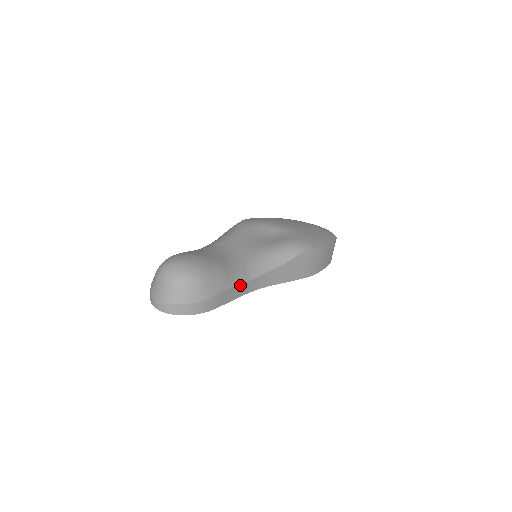
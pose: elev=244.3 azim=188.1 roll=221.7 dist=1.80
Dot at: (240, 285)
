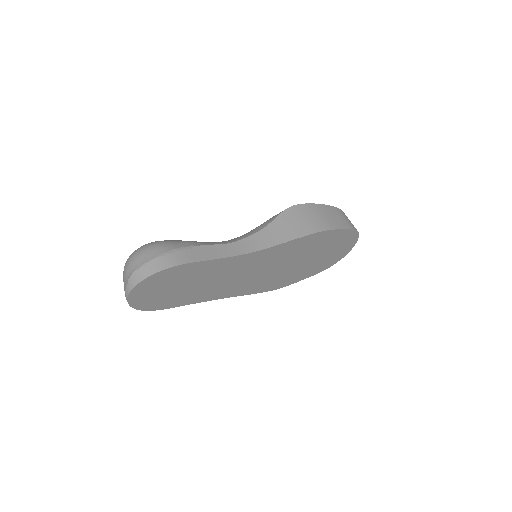
Dot at: (216, 246)
